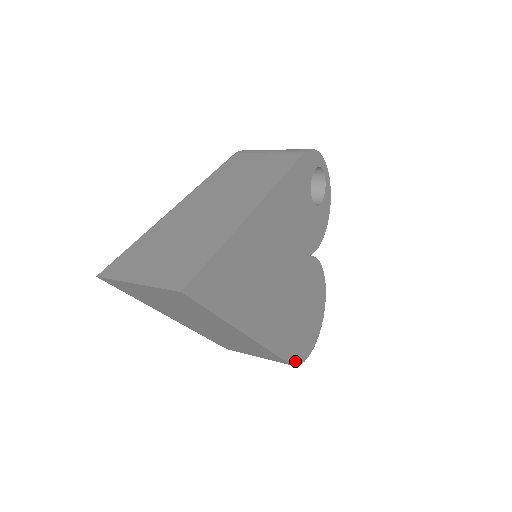
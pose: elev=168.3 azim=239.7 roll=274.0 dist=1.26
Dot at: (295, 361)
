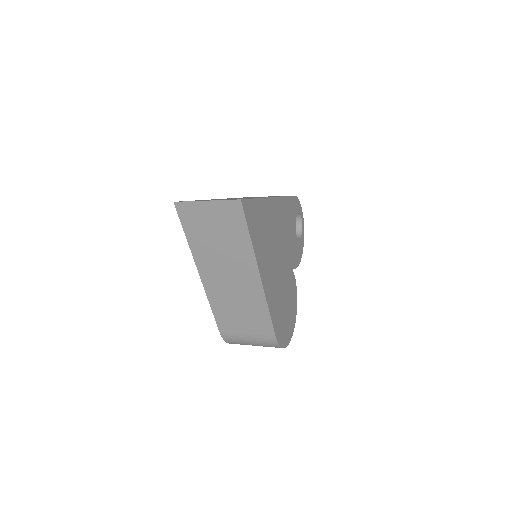
Dot at: (278, 338)
